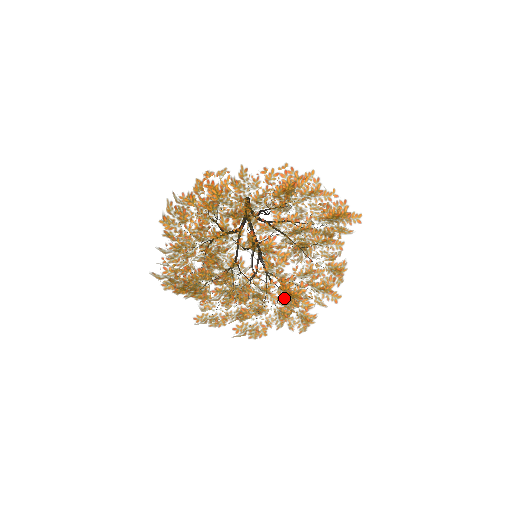
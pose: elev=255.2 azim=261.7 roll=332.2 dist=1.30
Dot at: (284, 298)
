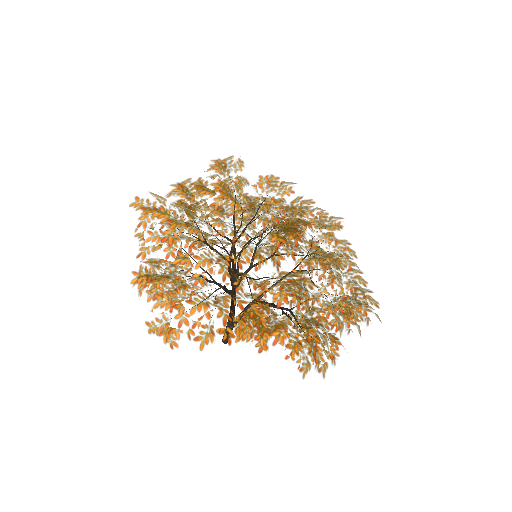
Dot at: (277, 228)
